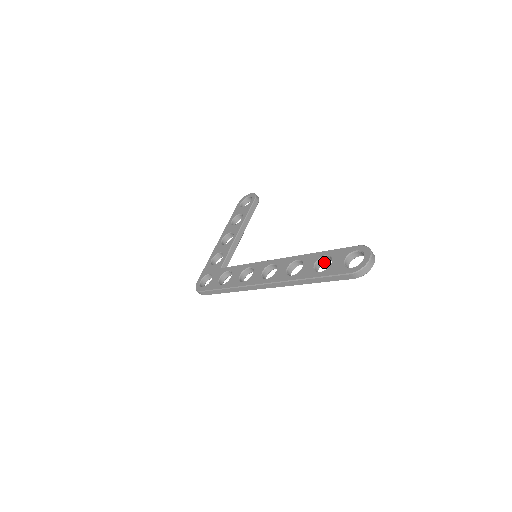
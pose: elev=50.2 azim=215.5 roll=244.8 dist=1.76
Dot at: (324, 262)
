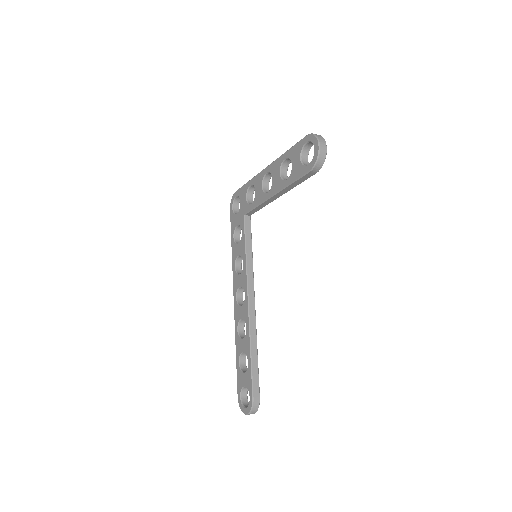
Dot at: occluded
